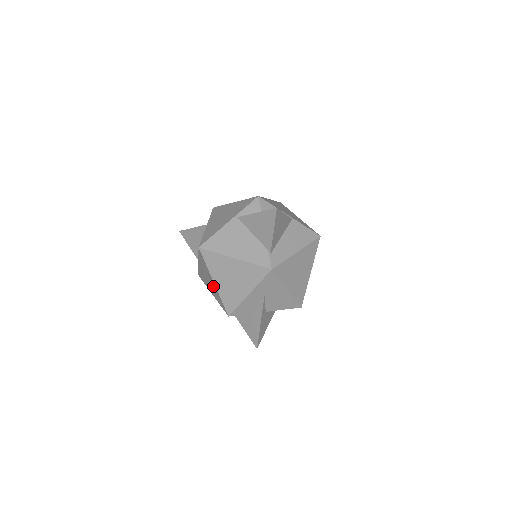
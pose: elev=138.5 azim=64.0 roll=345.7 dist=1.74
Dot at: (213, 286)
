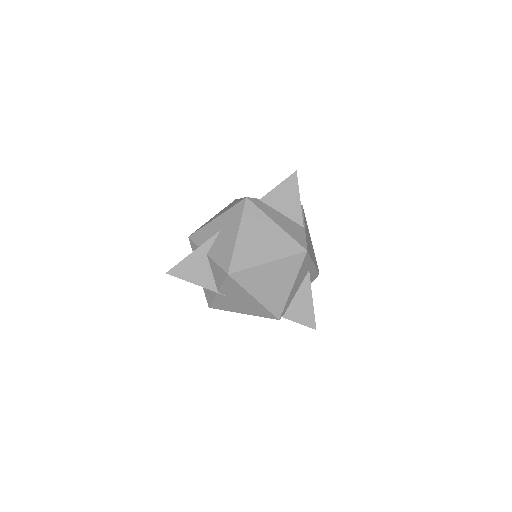
Dot at: occluded
